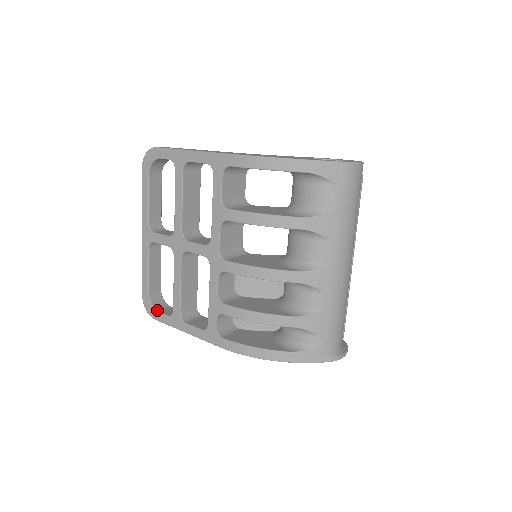
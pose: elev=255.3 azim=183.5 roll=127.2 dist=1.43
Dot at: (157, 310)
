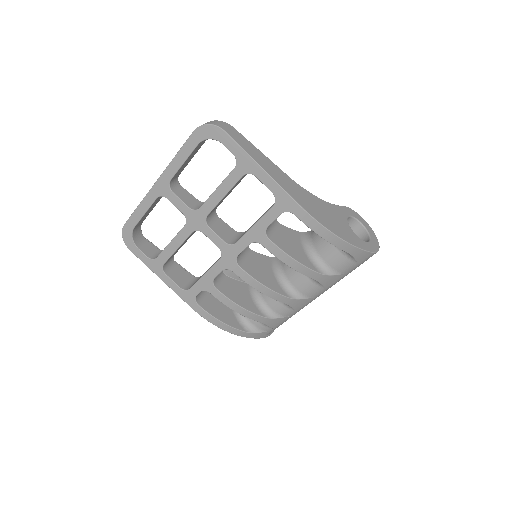
Dot at: (136, 245)
